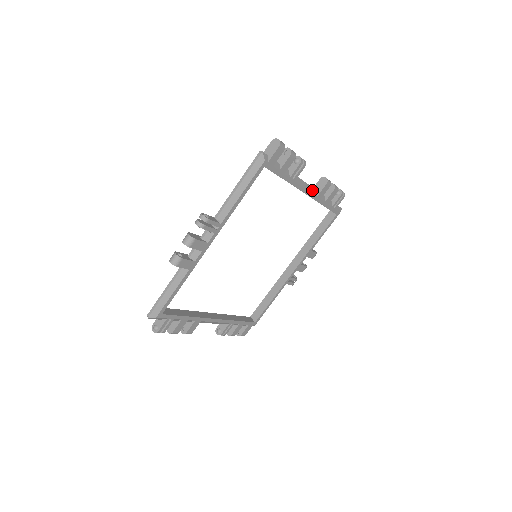
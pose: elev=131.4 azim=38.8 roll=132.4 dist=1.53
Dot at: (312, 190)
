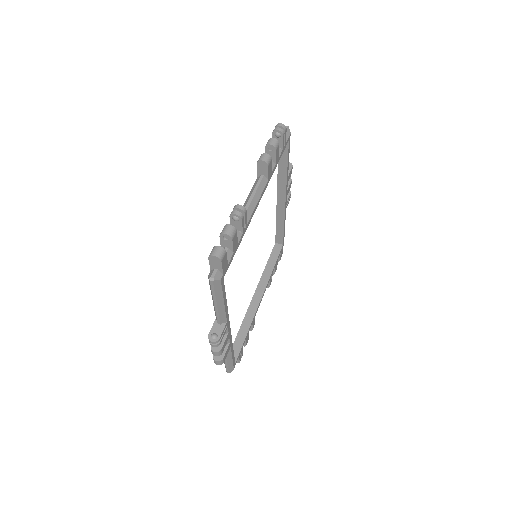
Dot at: (261, 188)
